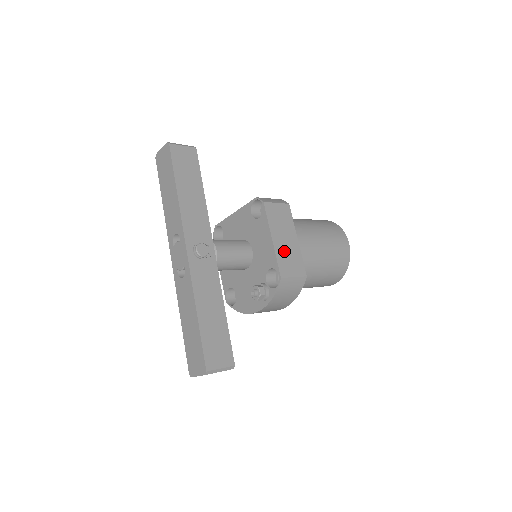
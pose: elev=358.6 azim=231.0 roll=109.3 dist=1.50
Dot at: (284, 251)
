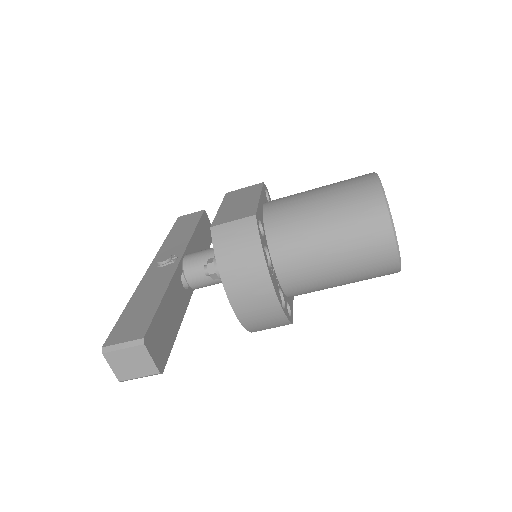
Dot at: (231, 210)
